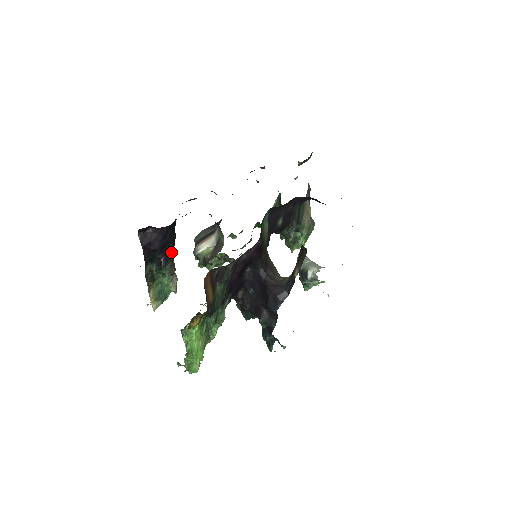
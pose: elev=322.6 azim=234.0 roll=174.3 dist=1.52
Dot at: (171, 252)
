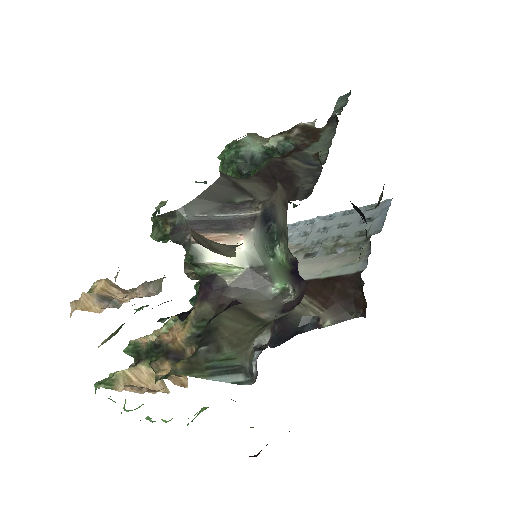
Dot at: occluded
